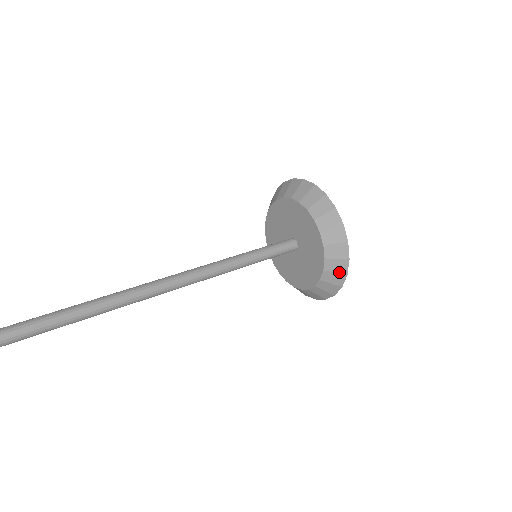
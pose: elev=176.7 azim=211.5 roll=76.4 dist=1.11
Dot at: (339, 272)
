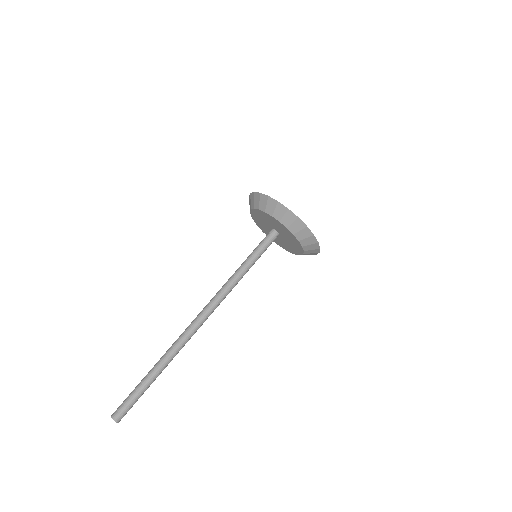
Dot at: (284, 213)
